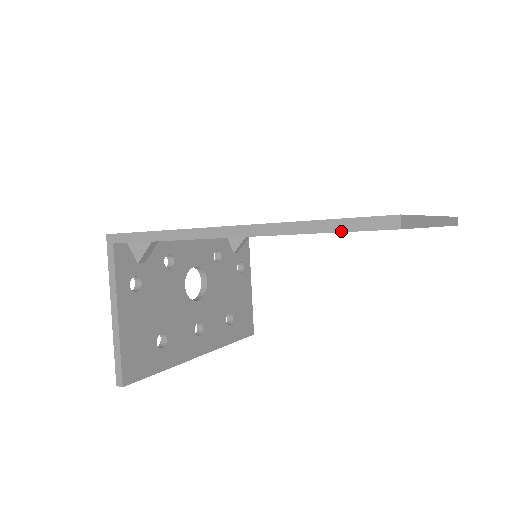
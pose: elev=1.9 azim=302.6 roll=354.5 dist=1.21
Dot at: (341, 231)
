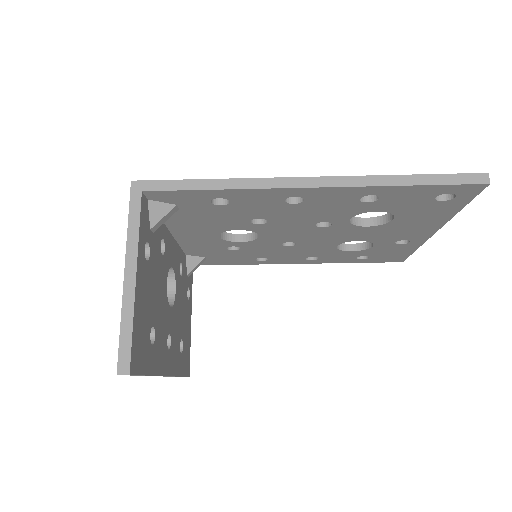
Dot at: (438, 184)
